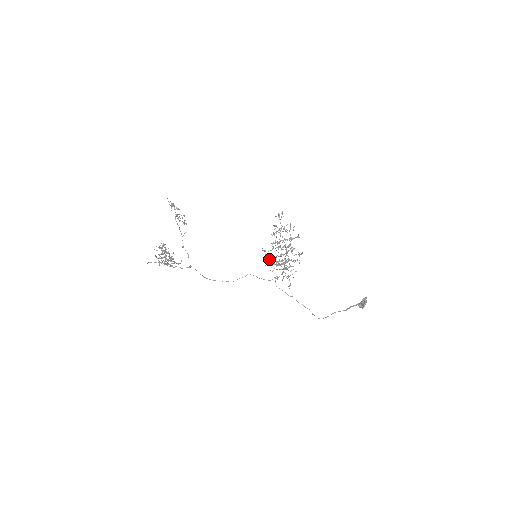
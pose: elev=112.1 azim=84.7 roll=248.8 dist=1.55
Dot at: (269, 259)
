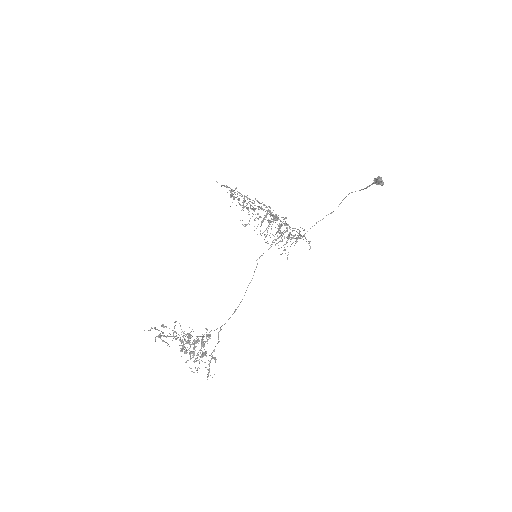
Dot at: occluded
